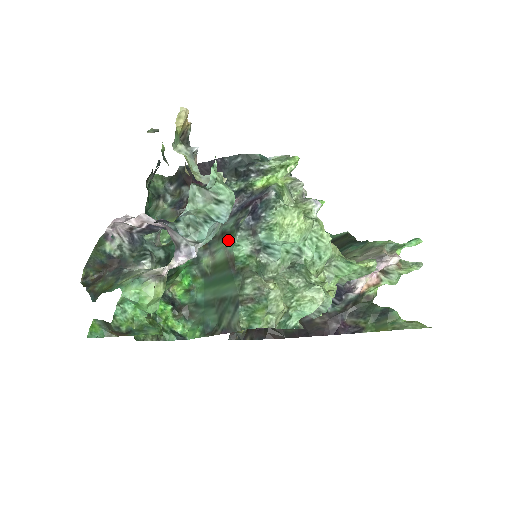
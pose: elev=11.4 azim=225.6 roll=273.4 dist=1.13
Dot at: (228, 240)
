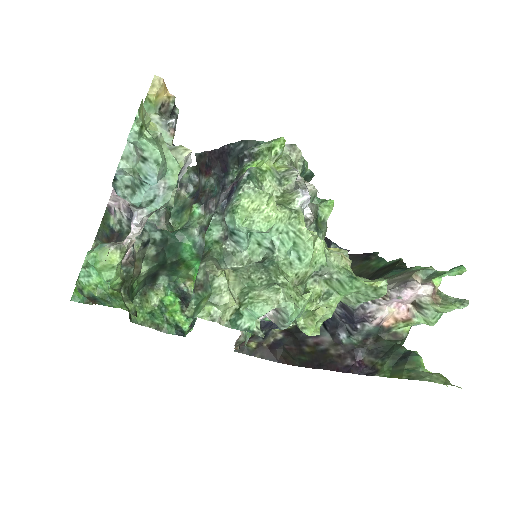
Dot at: occluded
